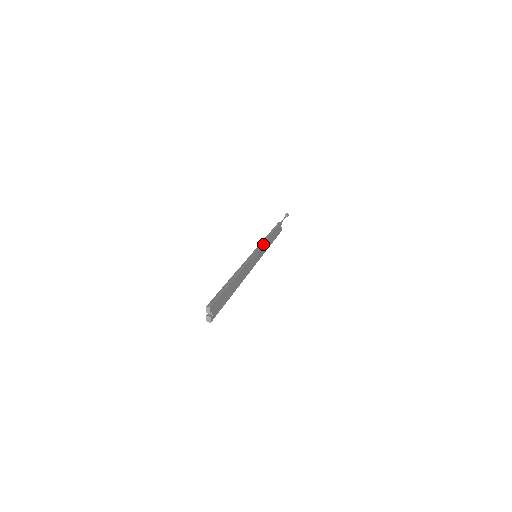
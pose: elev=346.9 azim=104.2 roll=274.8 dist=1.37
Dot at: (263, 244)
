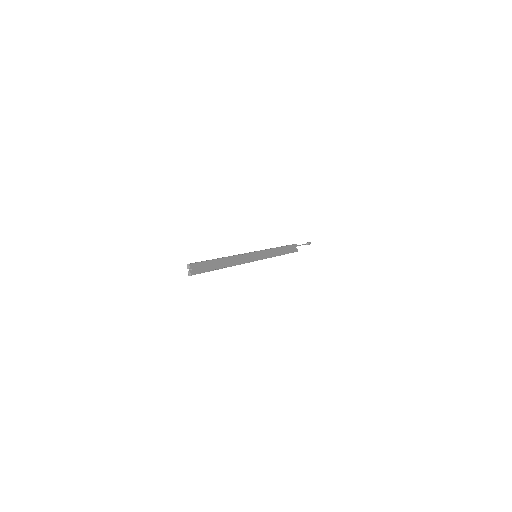
Dot at: (266, 250)
